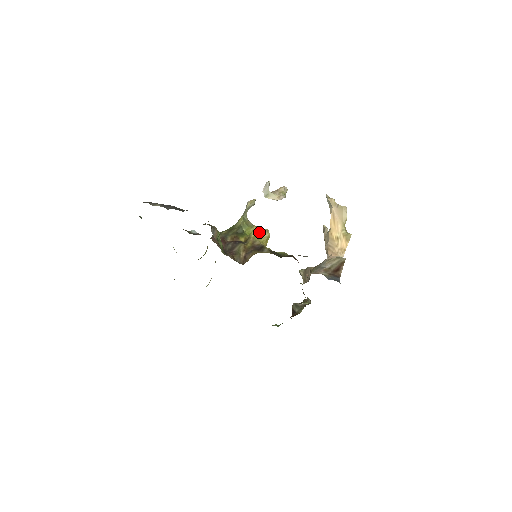
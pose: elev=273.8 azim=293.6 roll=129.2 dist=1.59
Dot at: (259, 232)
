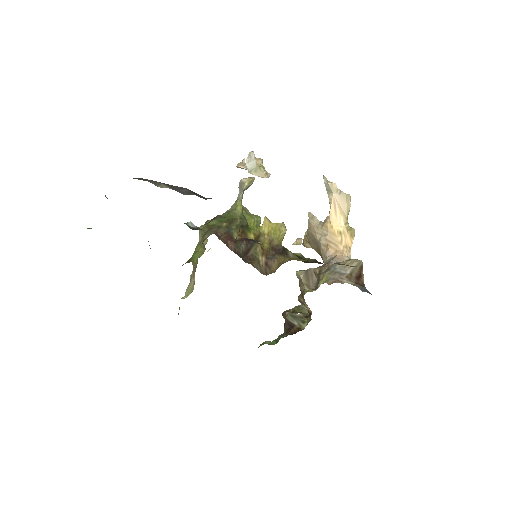
Dot at: (274, 227)
